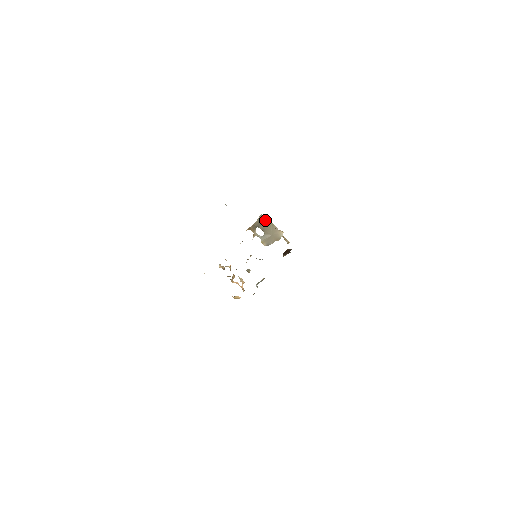
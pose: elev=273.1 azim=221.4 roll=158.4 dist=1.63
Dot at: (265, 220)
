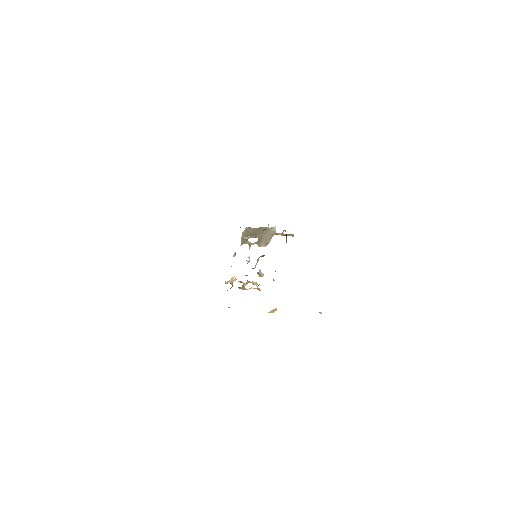
Dot at: (253, 229)
